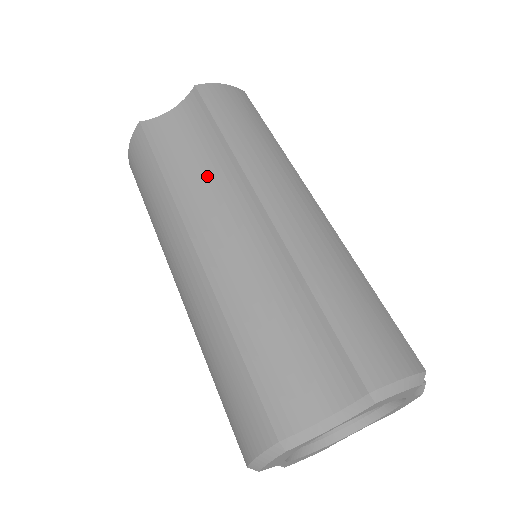
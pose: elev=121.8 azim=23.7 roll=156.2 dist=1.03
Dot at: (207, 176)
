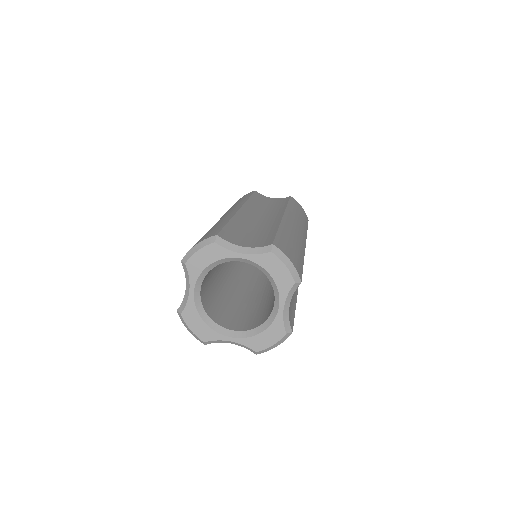
Dot at: (267, 208)
